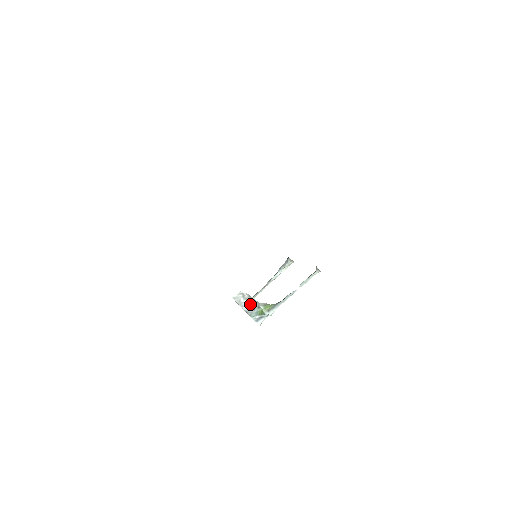
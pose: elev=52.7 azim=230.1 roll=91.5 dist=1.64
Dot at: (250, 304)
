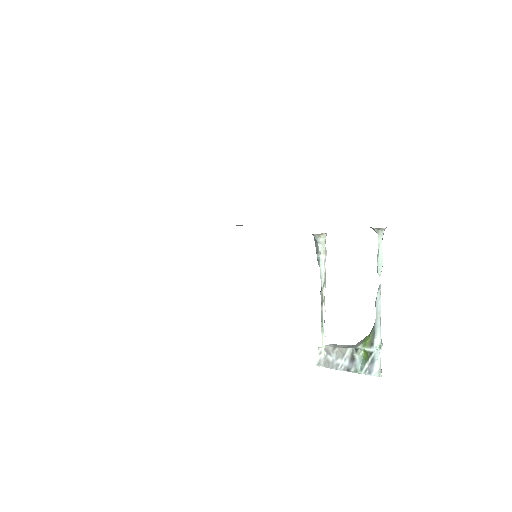
Dot at: (343, 355)
